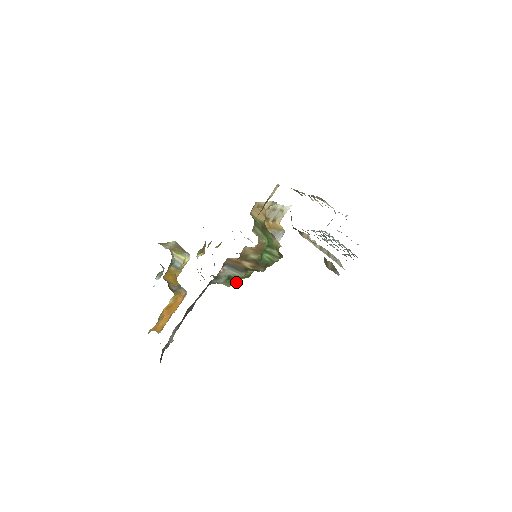
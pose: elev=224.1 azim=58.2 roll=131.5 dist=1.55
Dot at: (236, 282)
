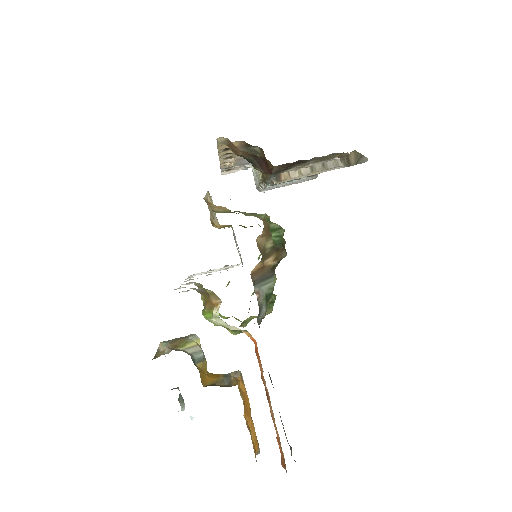
Dot at: (273, 298)
